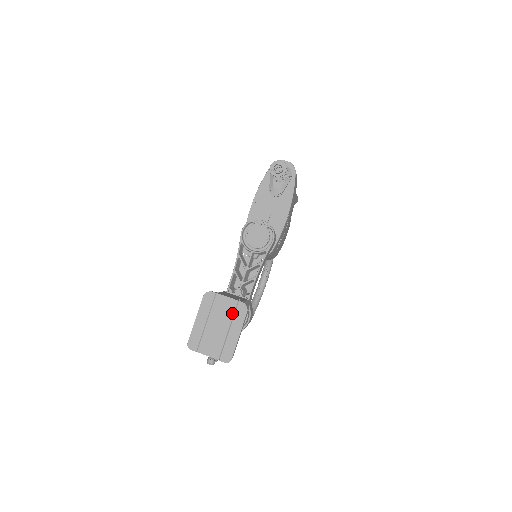
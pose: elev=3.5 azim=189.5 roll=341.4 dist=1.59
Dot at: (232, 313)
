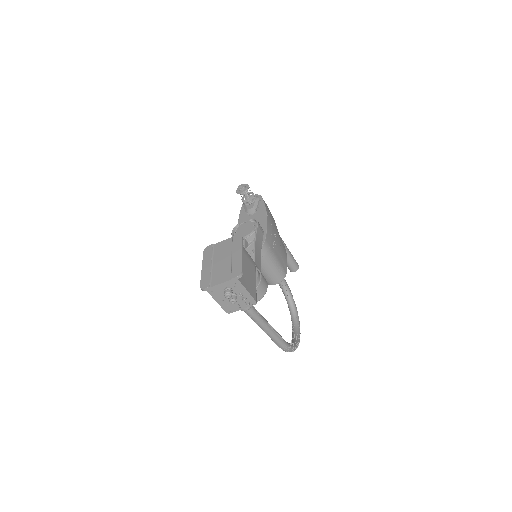
Dot at: (230, 246)
